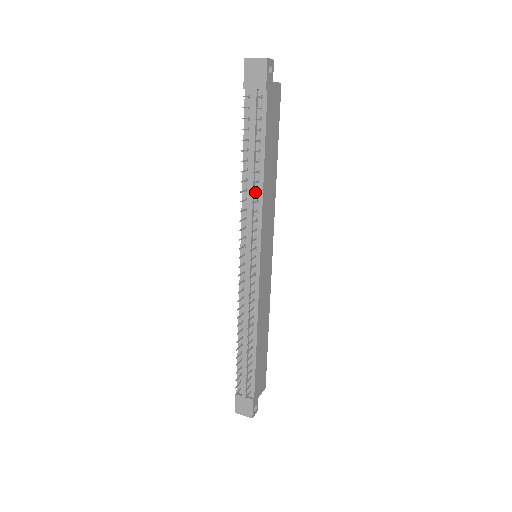
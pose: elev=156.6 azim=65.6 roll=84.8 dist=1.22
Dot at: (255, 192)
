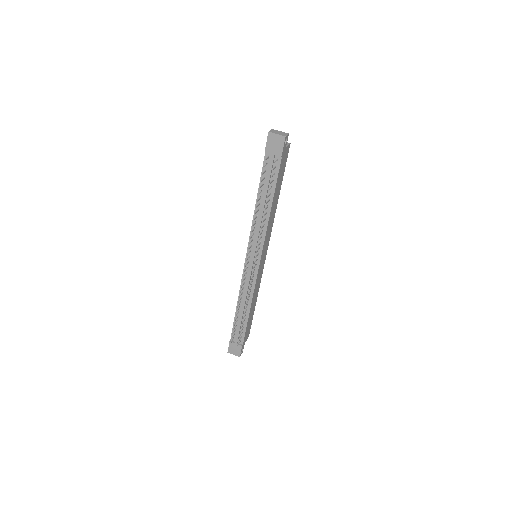
Dot at: occluded
